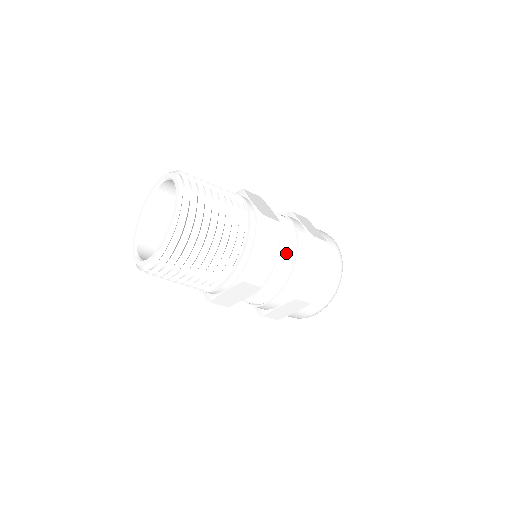
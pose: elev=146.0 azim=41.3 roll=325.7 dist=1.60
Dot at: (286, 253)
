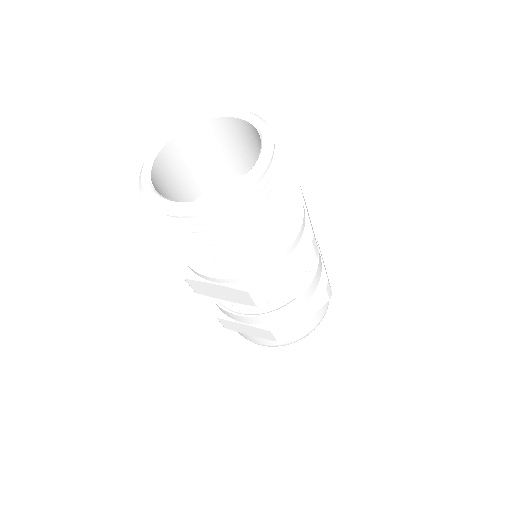
Dot at: occluded
